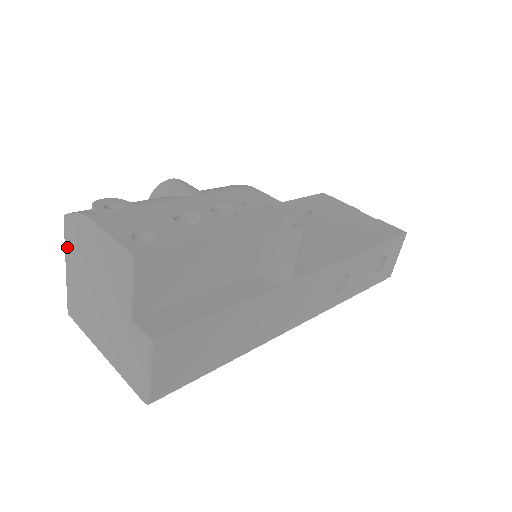
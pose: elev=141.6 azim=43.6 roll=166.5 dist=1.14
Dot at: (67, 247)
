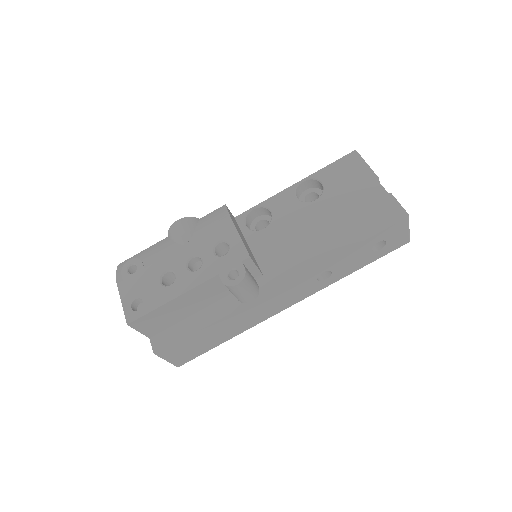
Dot at: occluded
